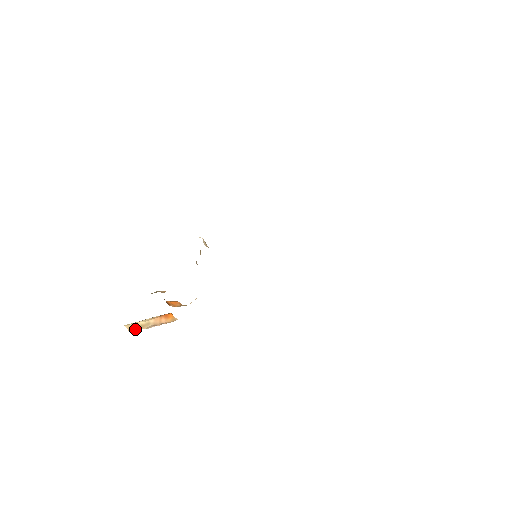
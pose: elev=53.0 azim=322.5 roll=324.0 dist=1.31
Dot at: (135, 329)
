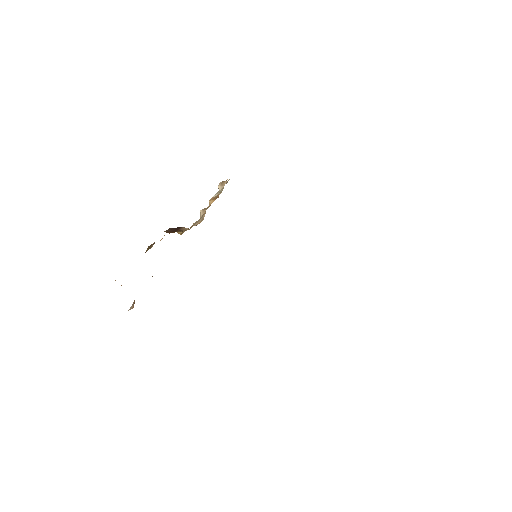
Dot at: occluded
